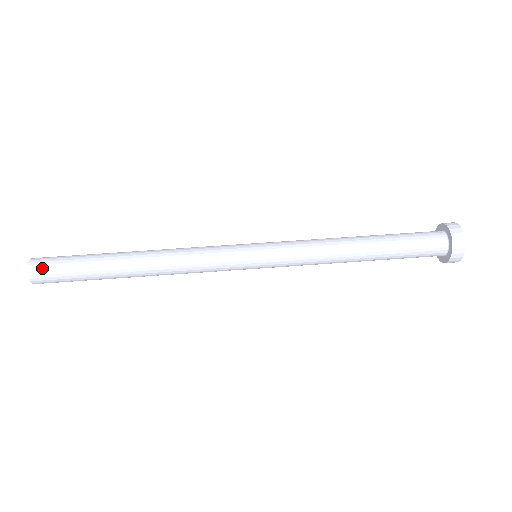
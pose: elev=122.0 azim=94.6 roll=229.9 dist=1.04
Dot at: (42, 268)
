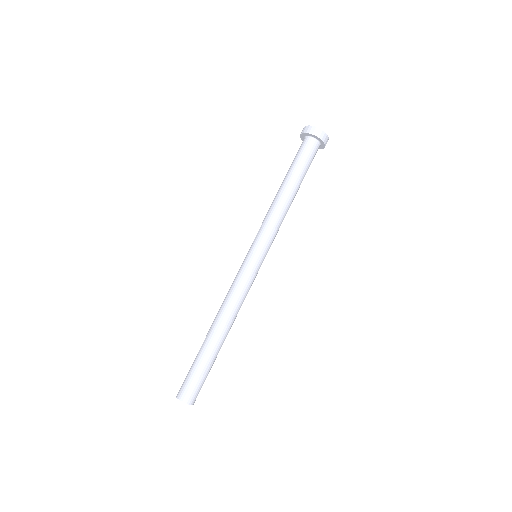
Dot at: (192, 394)
